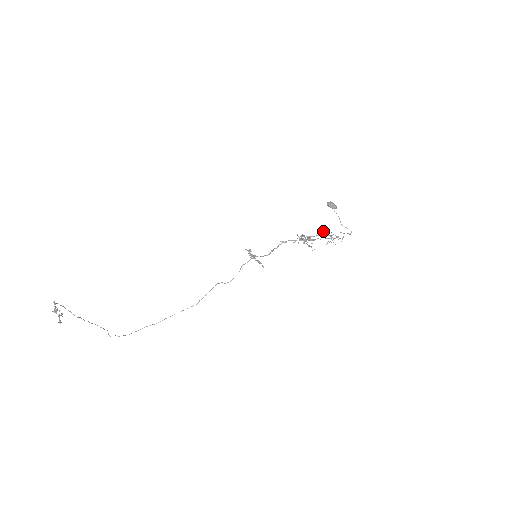
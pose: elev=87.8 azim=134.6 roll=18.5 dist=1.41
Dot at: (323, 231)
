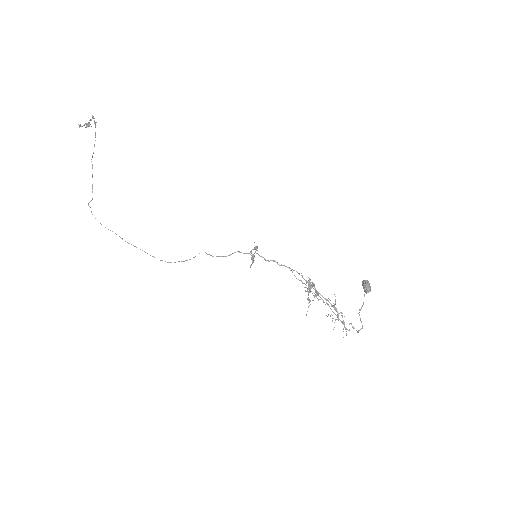
Dot at: (335, 302)
